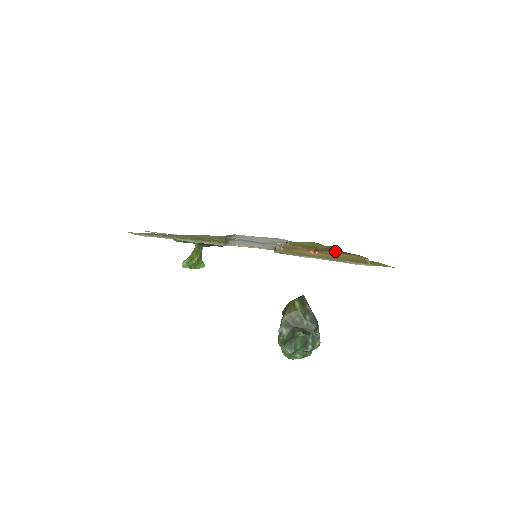
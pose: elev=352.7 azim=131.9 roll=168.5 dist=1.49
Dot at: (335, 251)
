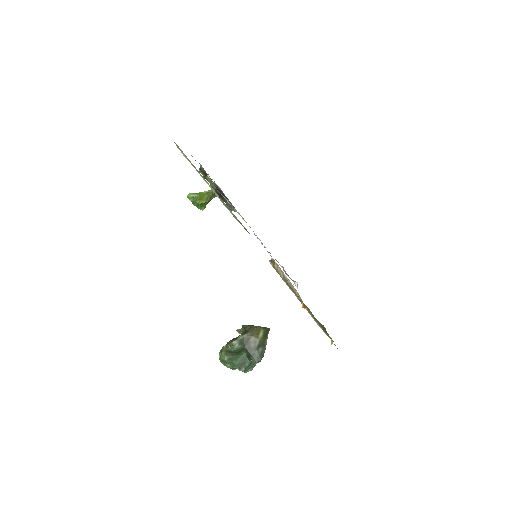
Dot at: occluded
